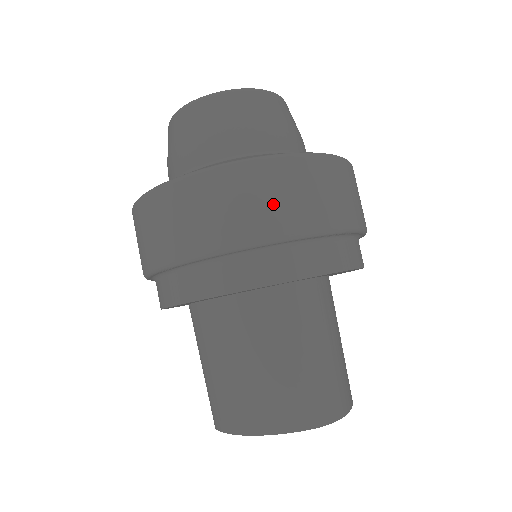
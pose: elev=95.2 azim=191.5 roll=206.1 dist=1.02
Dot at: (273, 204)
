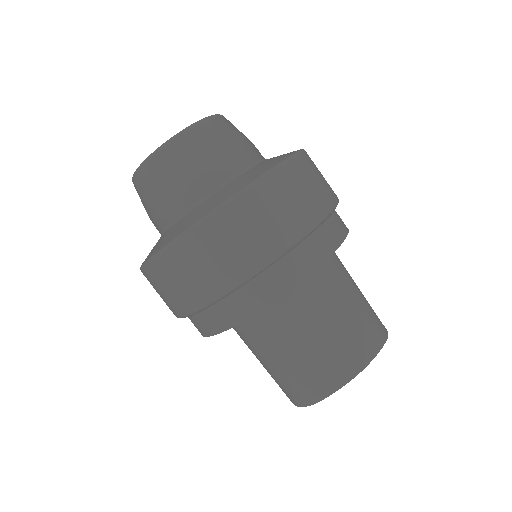
Dot at: (320, 184)
